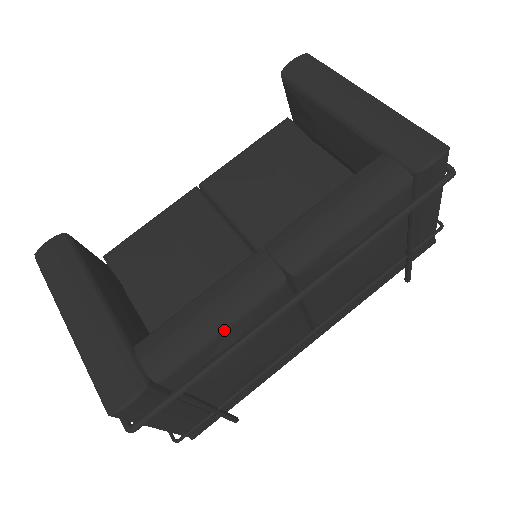
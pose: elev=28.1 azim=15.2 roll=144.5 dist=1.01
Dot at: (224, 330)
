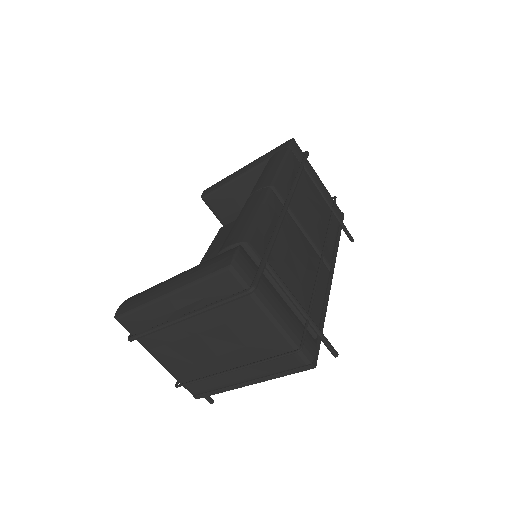
Dot at: (259, 212)
